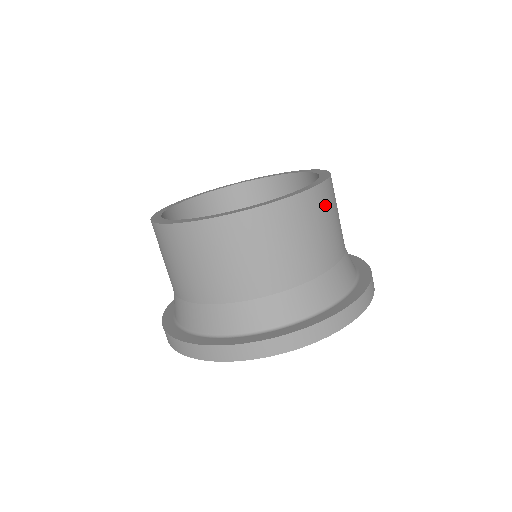
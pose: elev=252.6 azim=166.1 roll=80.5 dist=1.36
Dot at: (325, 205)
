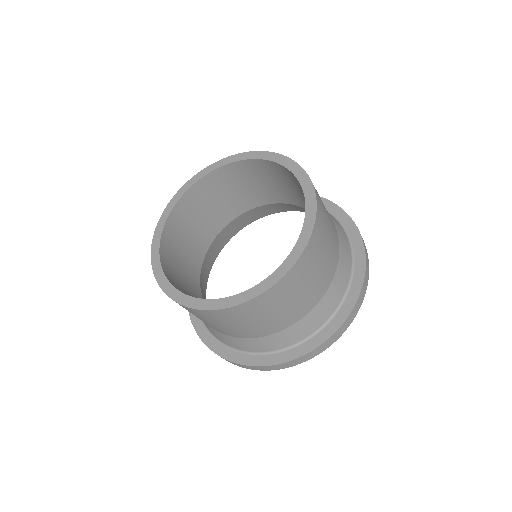
Dot at: (283, 294)
